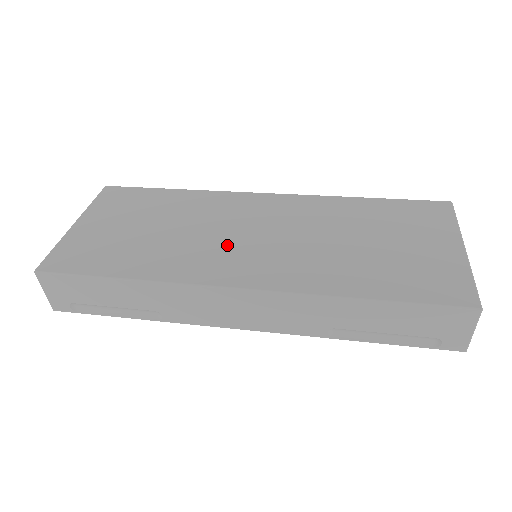
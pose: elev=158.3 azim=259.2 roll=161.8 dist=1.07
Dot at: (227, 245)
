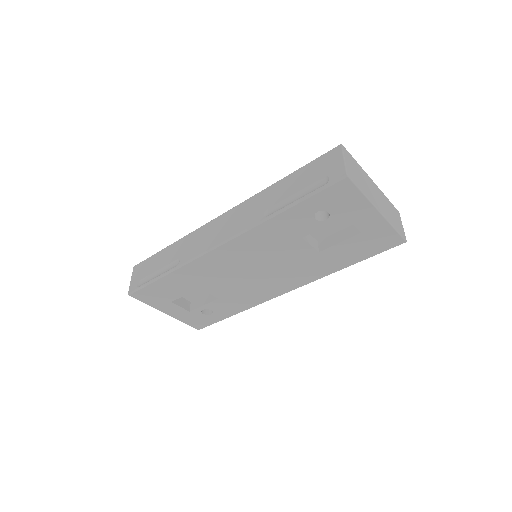
Dot at: occluded
